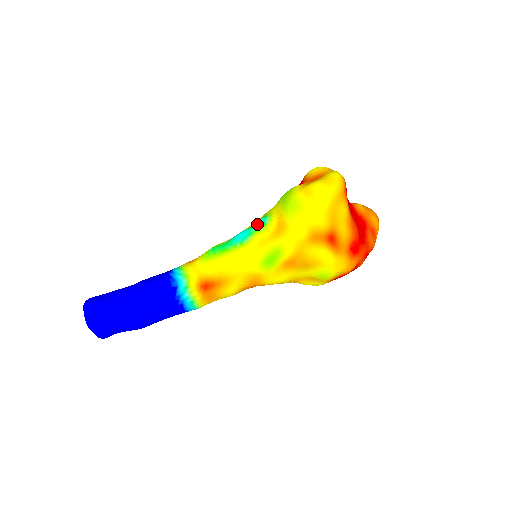
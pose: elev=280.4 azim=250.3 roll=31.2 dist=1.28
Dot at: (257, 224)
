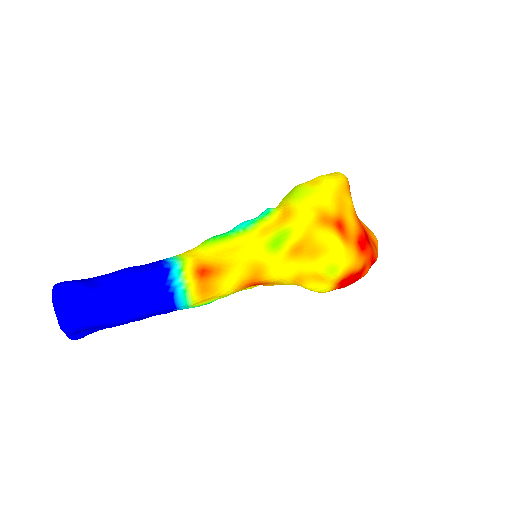
Dot at: (261, 214)
